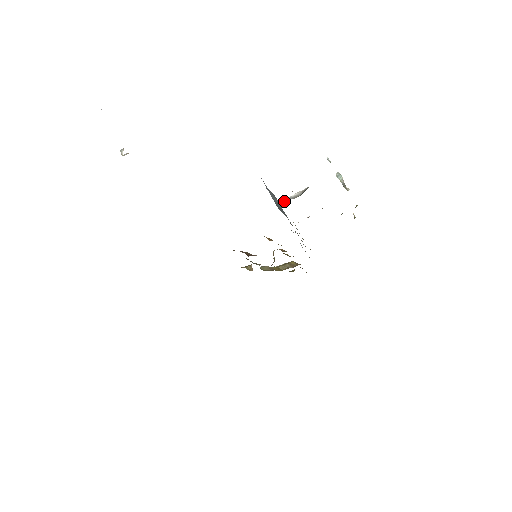
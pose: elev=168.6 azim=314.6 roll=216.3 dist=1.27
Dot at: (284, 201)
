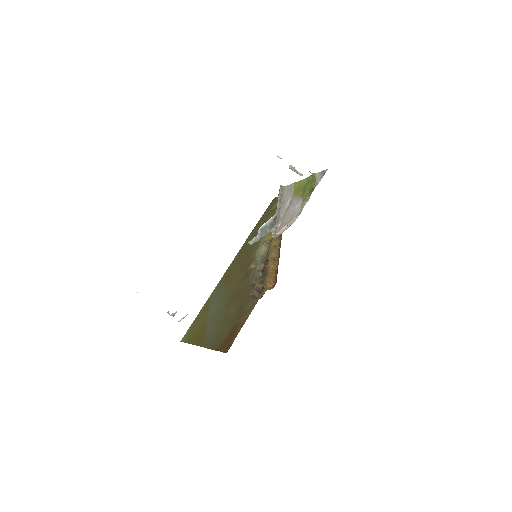
Dot at: (263, 228)
